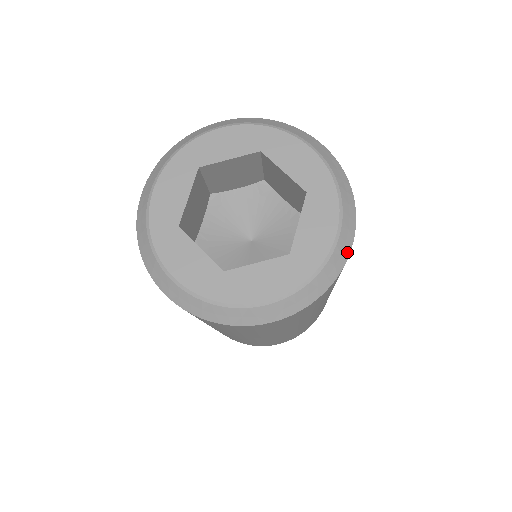
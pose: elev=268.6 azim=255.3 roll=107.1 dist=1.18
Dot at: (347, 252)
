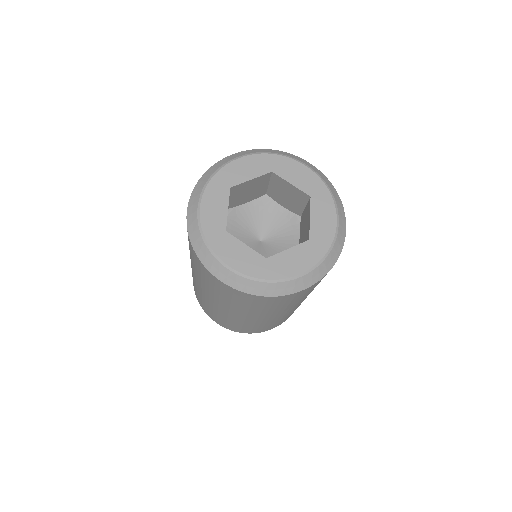
Dot at: (344, 234)
